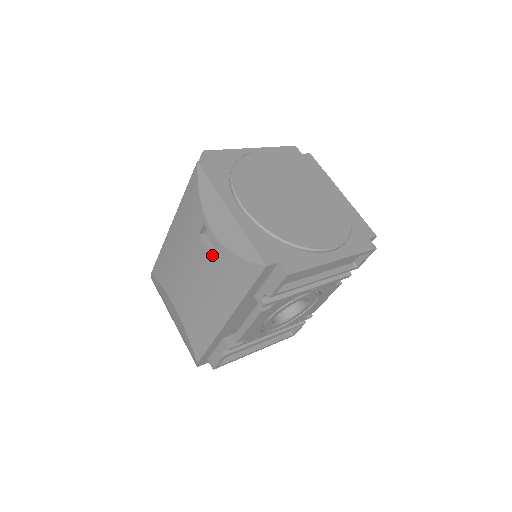
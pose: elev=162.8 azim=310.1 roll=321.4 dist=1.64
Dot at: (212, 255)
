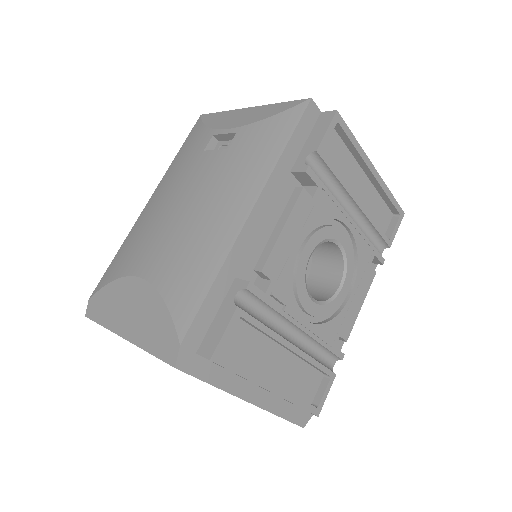
Dot at: (226, 150)
